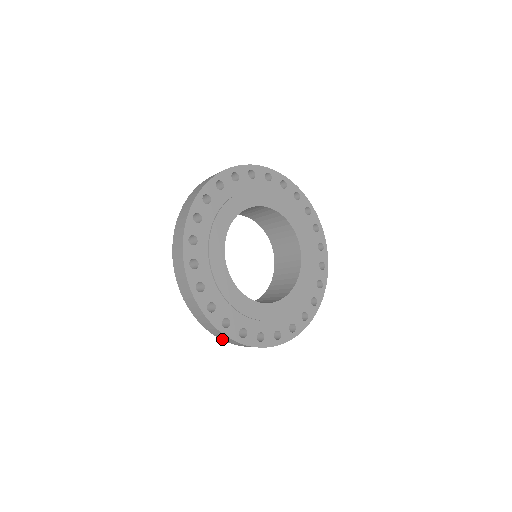
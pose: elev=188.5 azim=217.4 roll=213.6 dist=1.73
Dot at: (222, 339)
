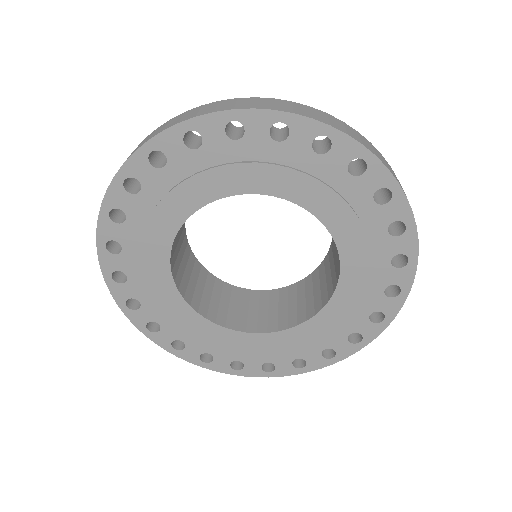
Dot at: occluded
